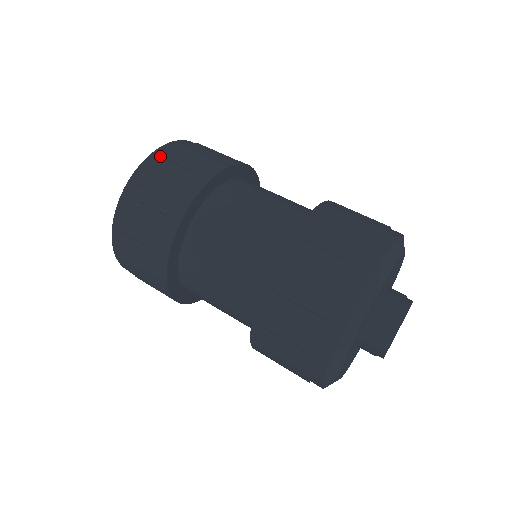
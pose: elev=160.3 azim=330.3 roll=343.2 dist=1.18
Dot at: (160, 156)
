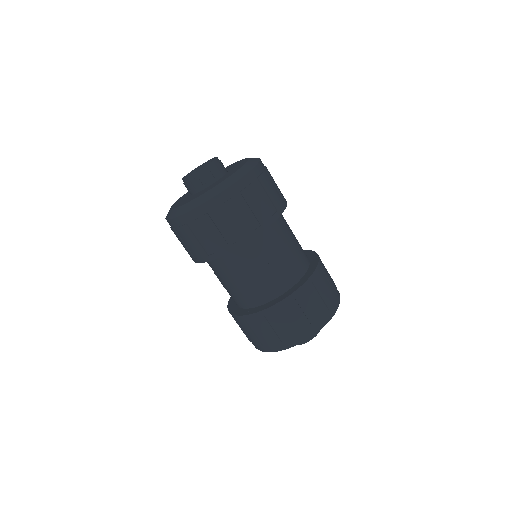
Dot at: (264, 167)
